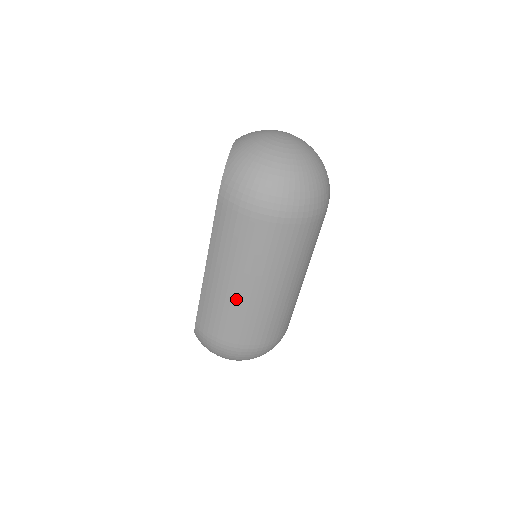
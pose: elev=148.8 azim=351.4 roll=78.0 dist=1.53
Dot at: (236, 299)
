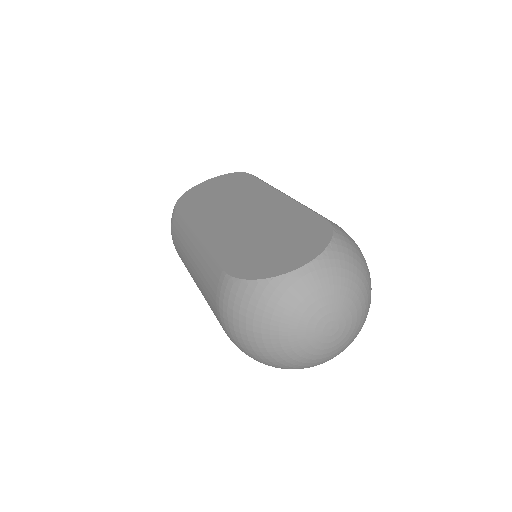
Dot at: occluded
